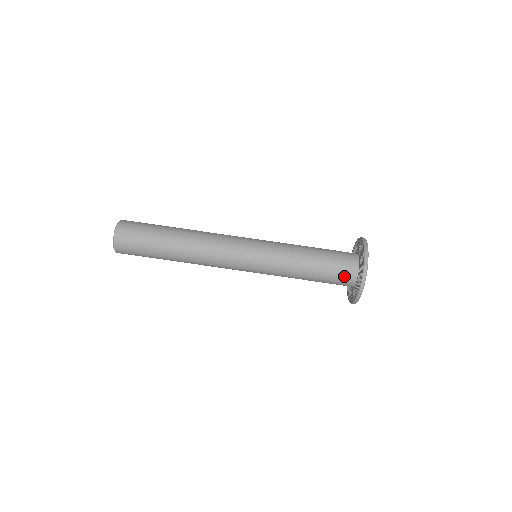
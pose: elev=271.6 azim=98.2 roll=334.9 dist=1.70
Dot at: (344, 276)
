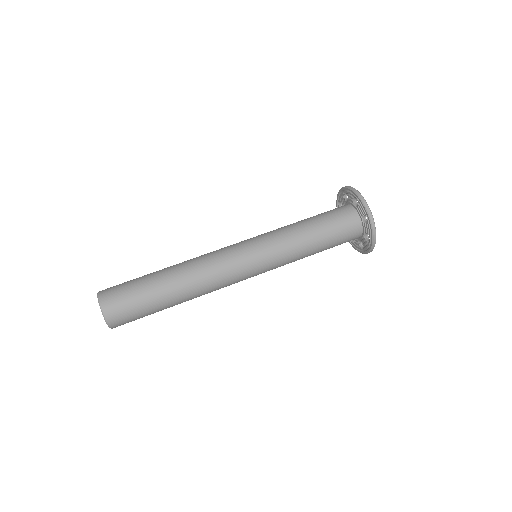
Dot at: (349, 226)
